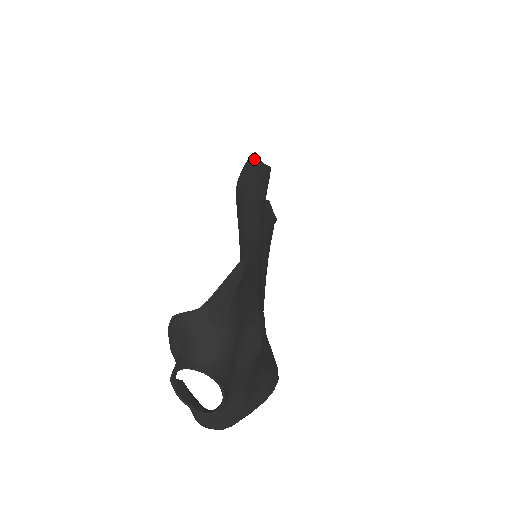
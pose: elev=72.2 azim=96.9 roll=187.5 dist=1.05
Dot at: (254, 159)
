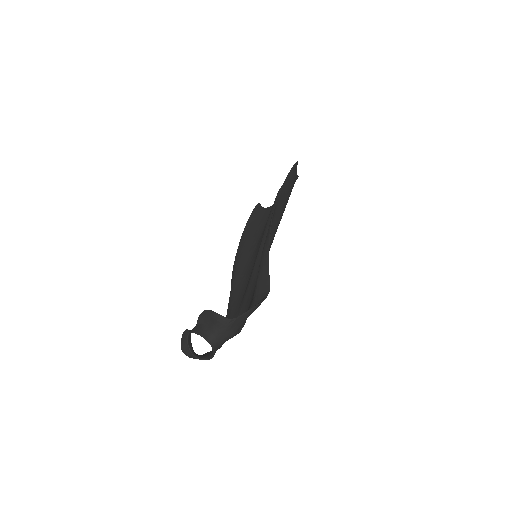
Dot at: (294, 170)
